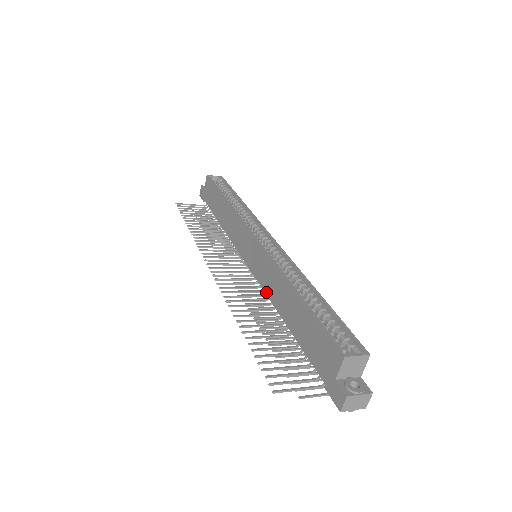
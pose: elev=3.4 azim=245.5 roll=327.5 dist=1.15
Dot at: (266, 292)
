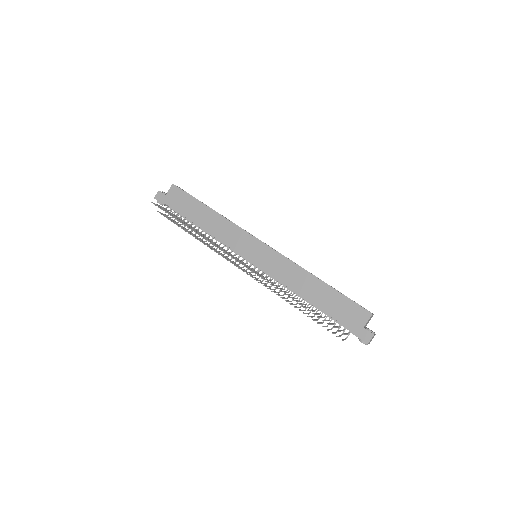
Dot at: (281, 281)
